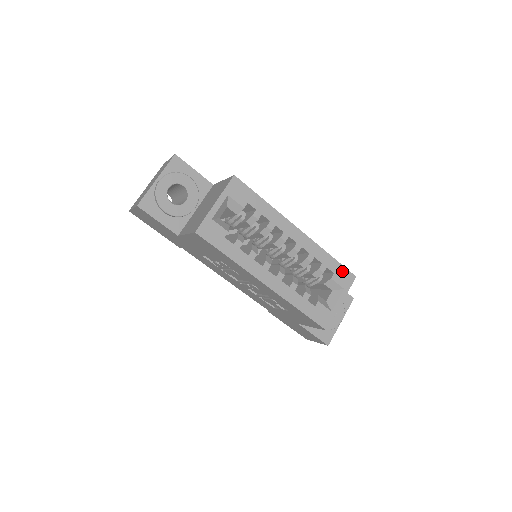
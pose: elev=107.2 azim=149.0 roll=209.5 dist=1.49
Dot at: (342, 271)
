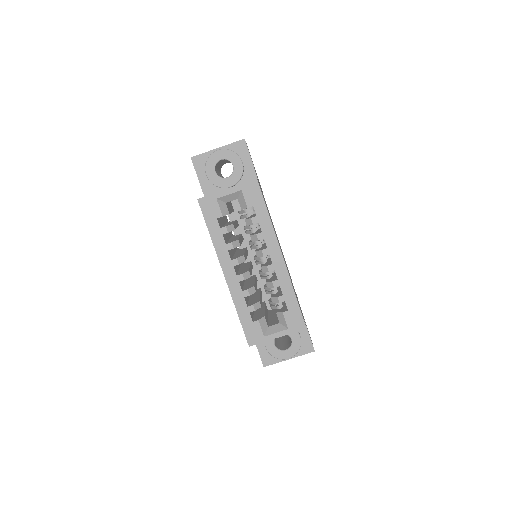
Dot at: (297, 314)
